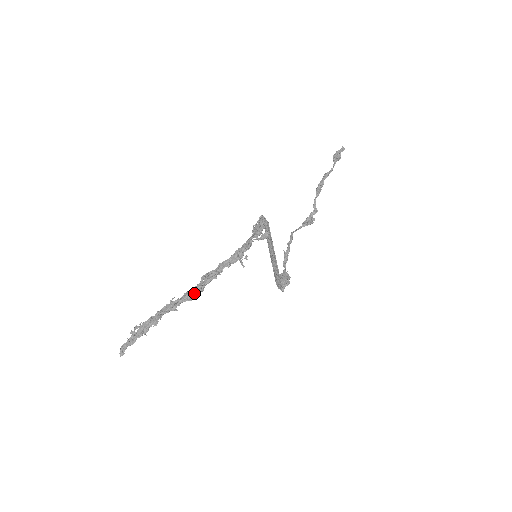
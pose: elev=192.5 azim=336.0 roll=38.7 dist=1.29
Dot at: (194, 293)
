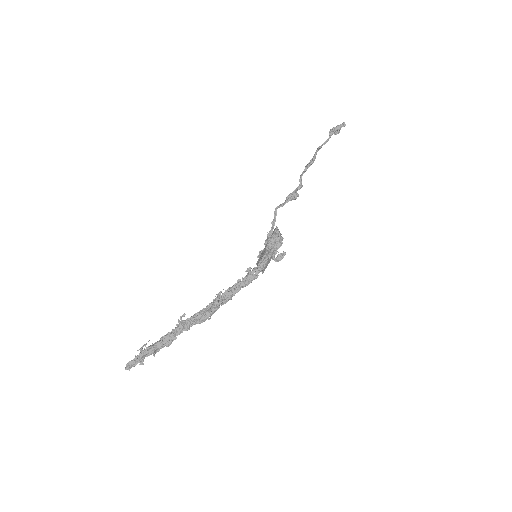
Dot at: (210, 316)
